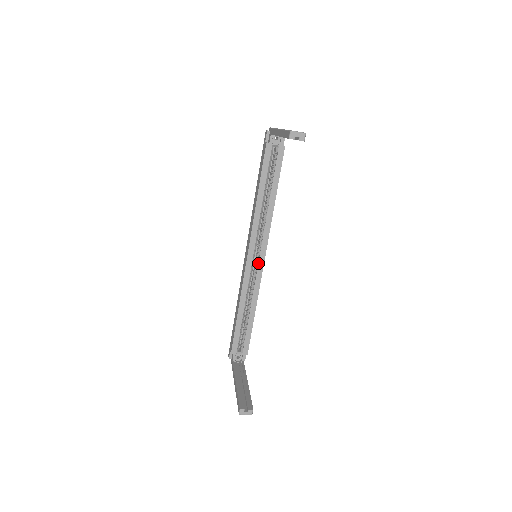
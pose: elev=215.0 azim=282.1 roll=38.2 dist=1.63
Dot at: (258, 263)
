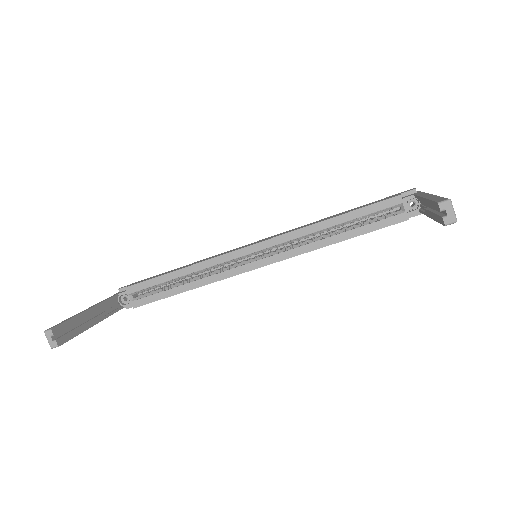
Dot at: (249, 263)
